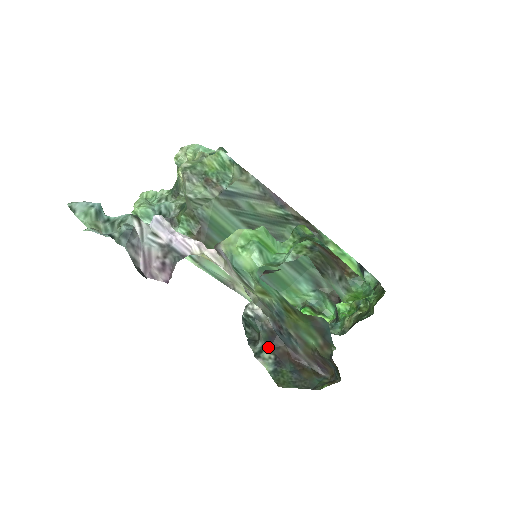
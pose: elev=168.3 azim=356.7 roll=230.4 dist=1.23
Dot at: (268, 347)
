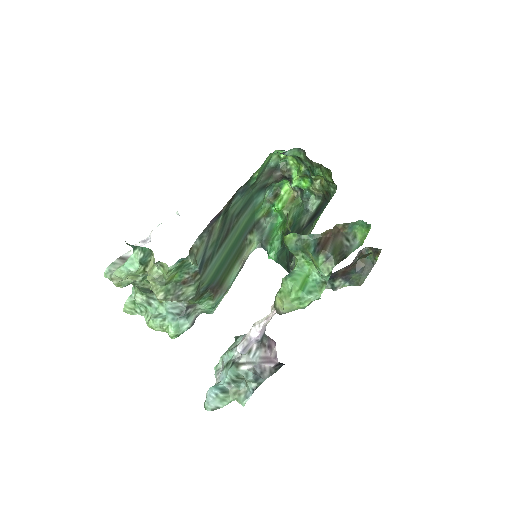
Dot at: (332, 279)
